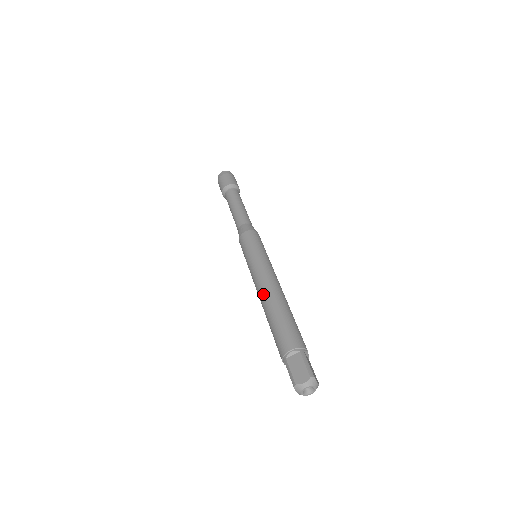
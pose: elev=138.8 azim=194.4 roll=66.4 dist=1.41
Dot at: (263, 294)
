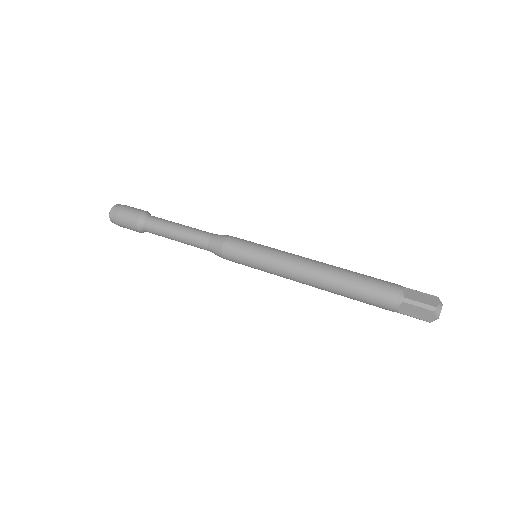
Dot at: (319, 269)
